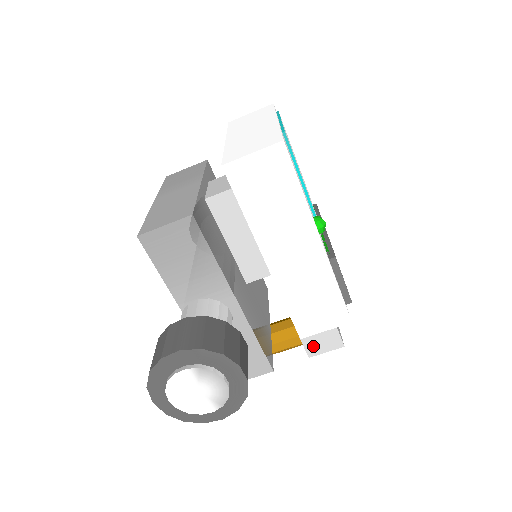
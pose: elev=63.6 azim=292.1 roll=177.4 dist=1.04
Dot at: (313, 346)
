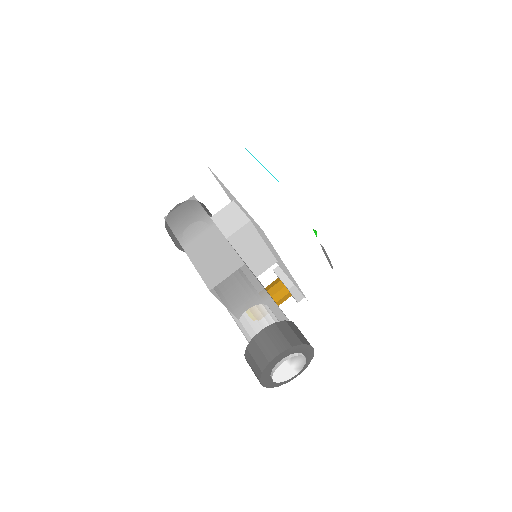
Dot at: (300, 295)
